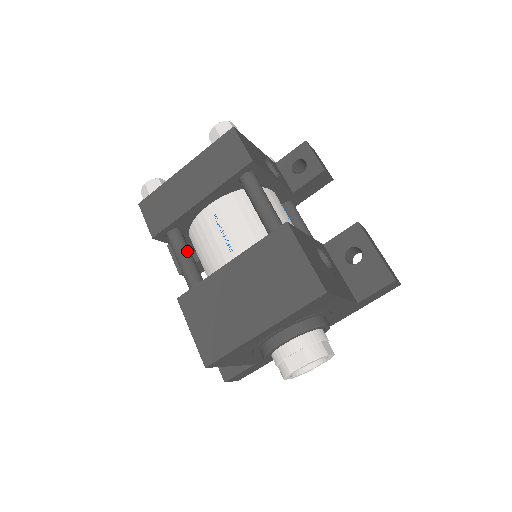
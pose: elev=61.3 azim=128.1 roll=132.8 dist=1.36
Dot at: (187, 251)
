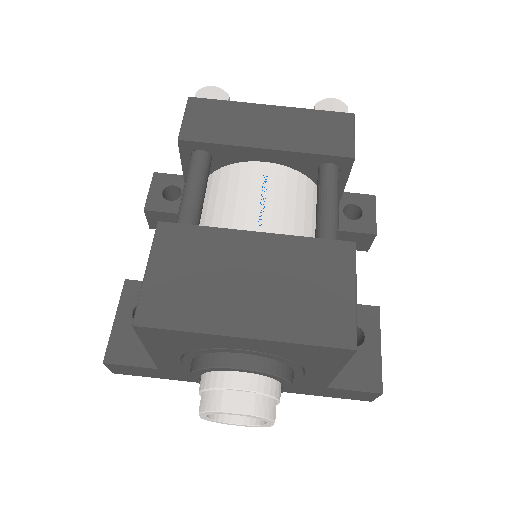
Dot at: (205, 185)
